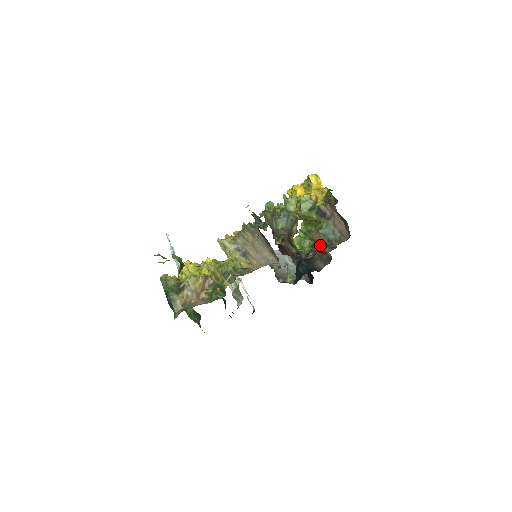
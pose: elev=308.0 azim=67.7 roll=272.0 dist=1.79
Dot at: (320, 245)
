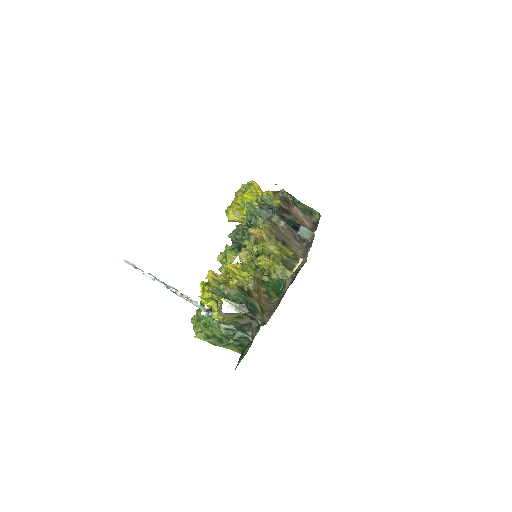
Dot at: occluded
